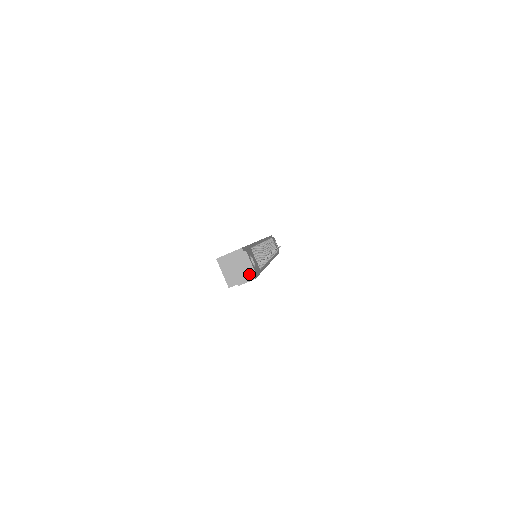
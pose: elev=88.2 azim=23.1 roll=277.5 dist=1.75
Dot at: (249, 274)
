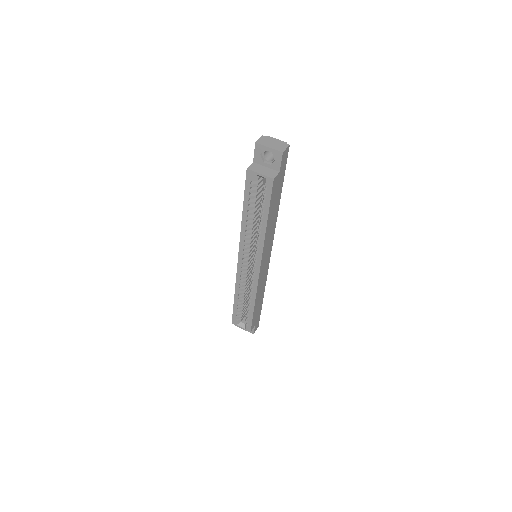
Dot at: (283, 144)
